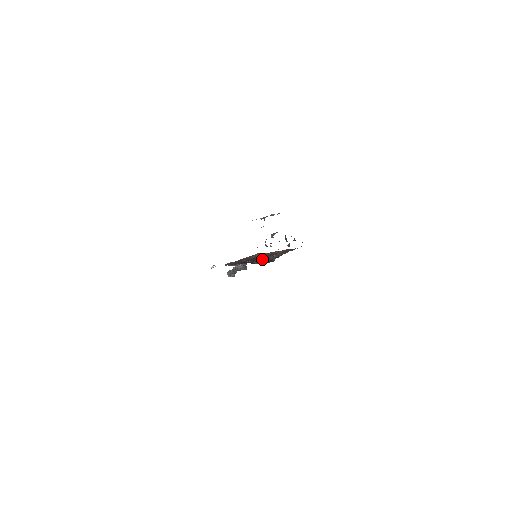
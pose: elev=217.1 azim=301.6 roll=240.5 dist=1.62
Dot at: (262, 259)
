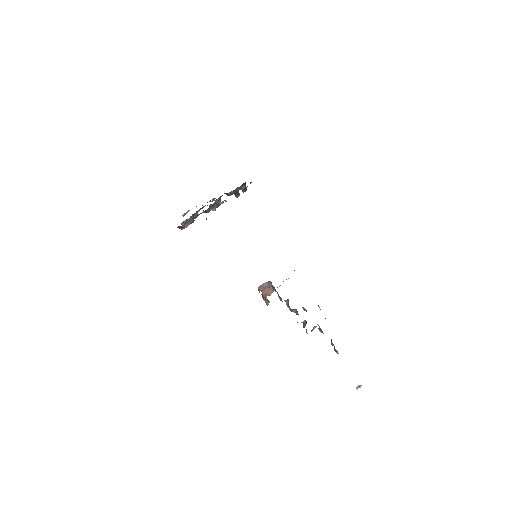
Dot at: occluded
